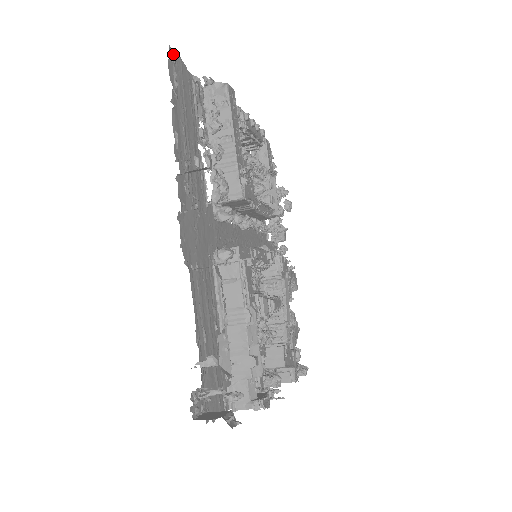
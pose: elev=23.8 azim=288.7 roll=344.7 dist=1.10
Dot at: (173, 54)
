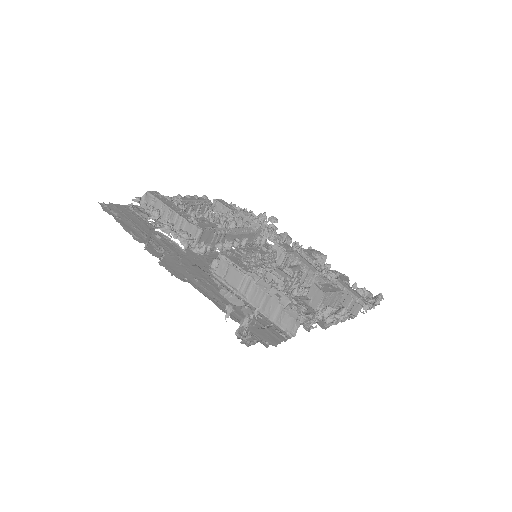
Dot at: (104, 204)
